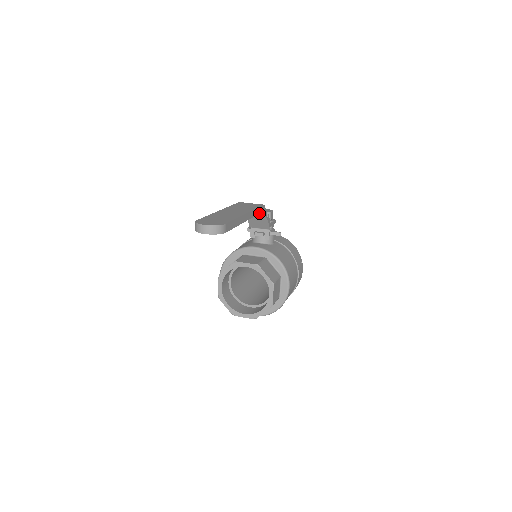
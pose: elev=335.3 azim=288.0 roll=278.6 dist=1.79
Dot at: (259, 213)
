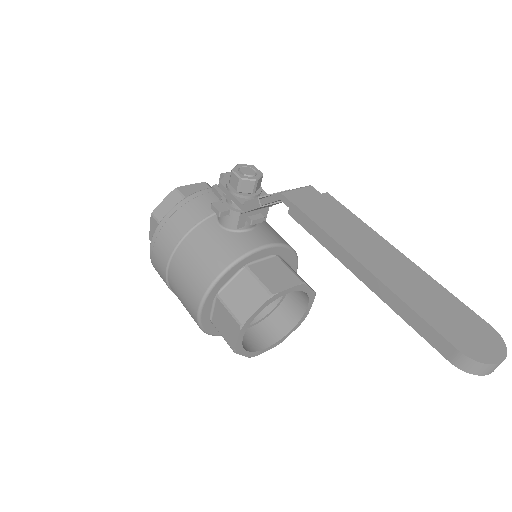
Dot at: occluded
